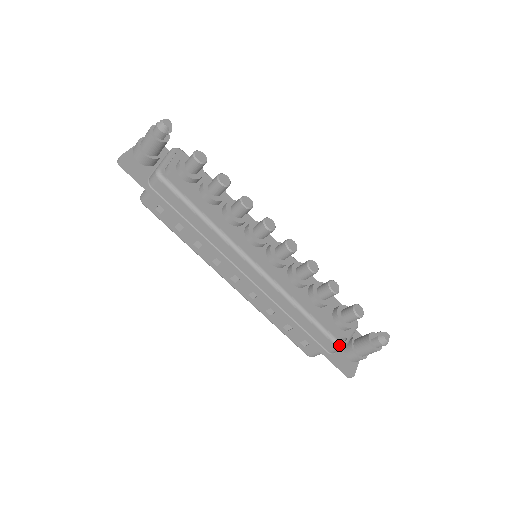
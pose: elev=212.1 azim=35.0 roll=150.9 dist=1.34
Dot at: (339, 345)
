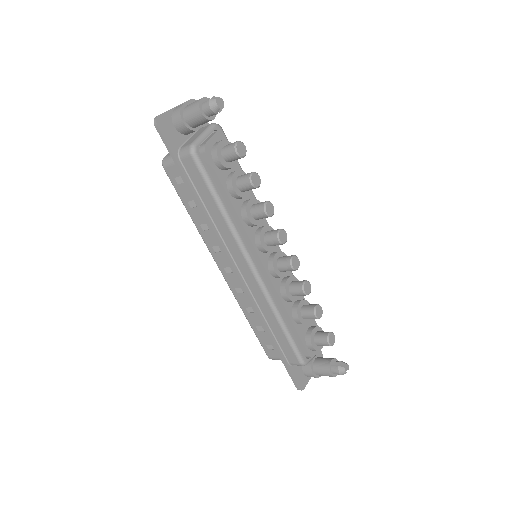
Dot at: (302, 362)
